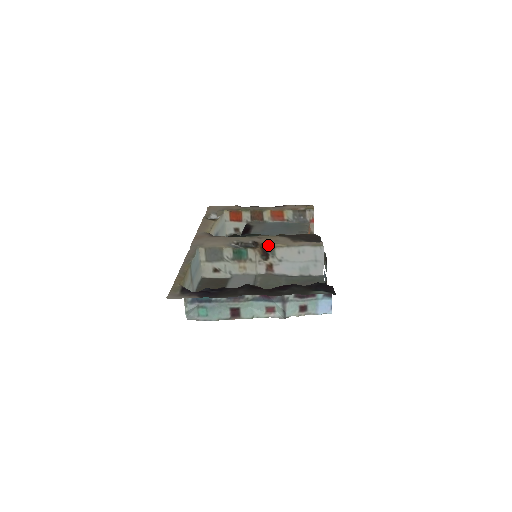
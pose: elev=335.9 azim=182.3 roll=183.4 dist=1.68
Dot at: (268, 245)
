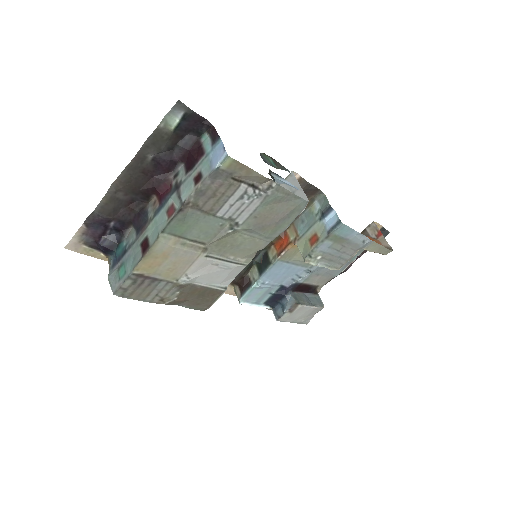
Dot at: occluded
